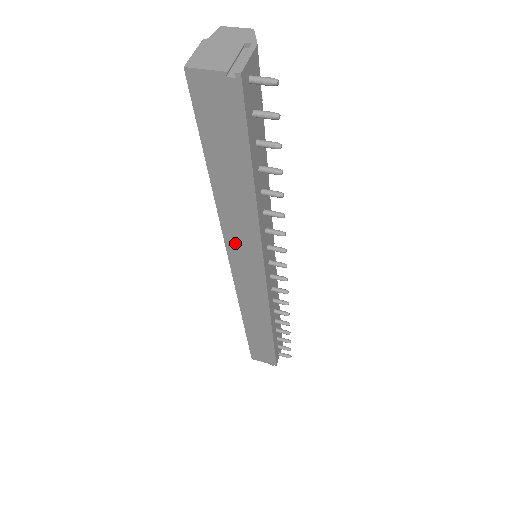
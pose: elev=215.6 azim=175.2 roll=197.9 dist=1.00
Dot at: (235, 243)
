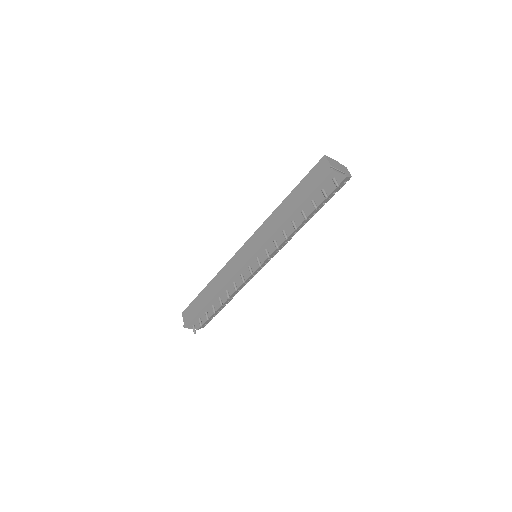
Dot at: (261, 231)
